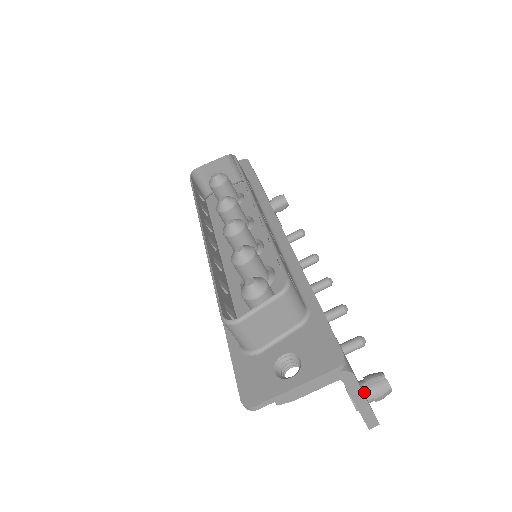
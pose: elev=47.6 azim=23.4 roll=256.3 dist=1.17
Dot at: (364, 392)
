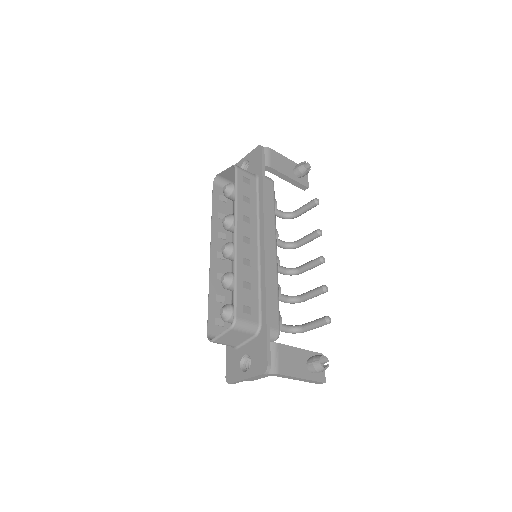
Dot at: (308, 368)
